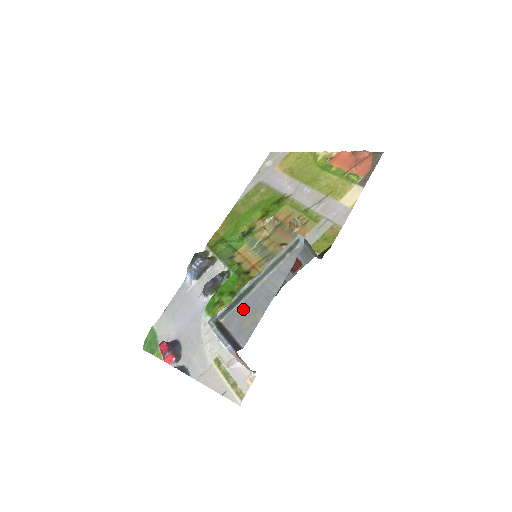
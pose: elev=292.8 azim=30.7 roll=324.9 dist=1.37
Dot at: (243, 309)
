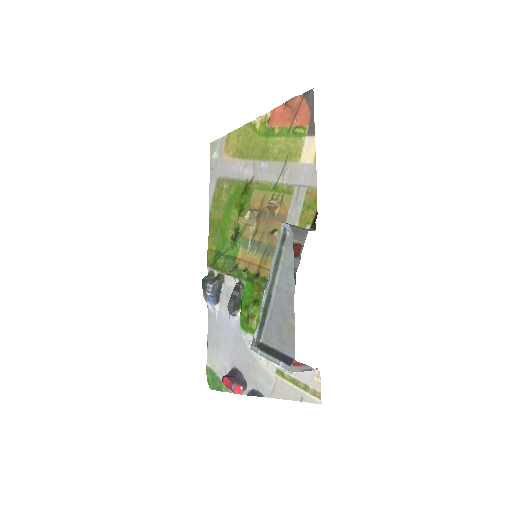
Dot at: (274, 321)
